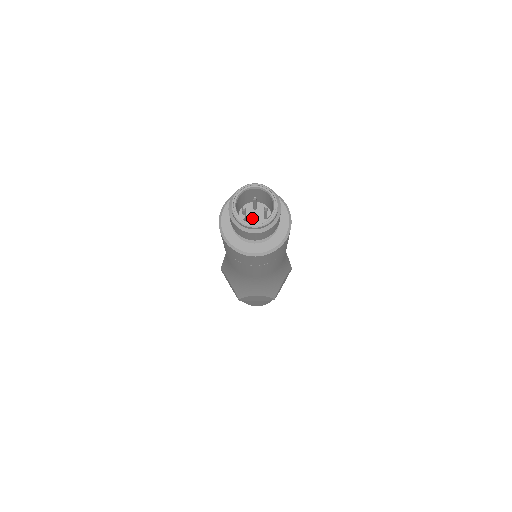
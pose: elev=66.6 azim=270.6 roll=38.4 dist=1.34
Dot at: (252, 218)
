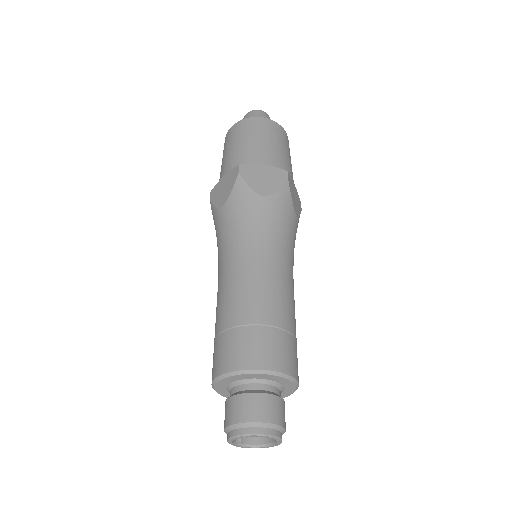
Dot at: occluded
